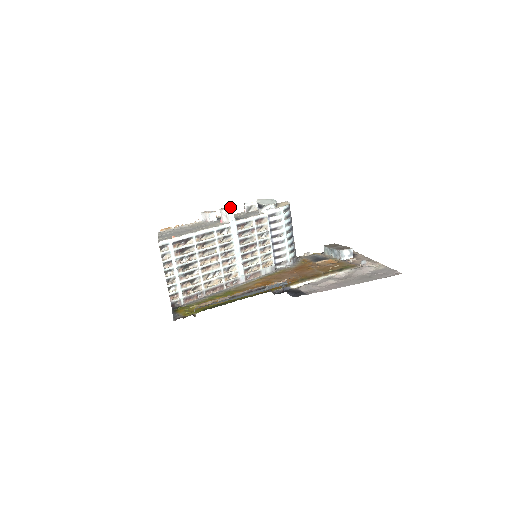
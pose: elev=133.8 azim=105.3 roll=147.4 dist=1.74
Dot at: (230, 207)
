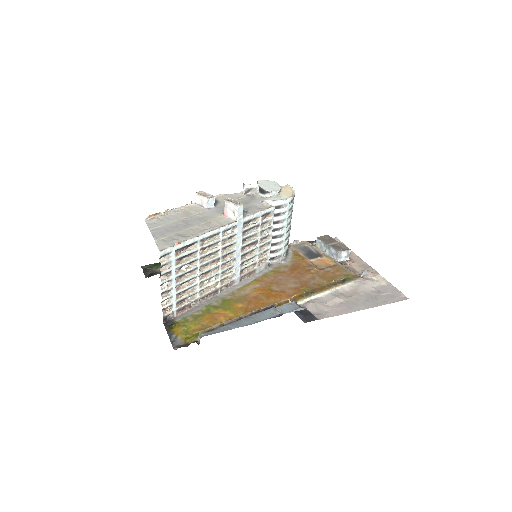
Dot at: (240, 202)
